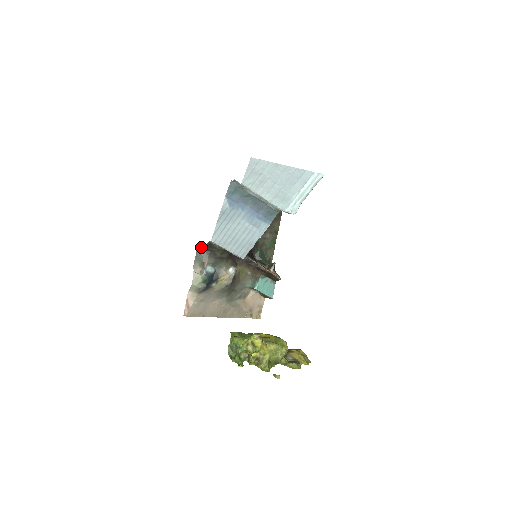
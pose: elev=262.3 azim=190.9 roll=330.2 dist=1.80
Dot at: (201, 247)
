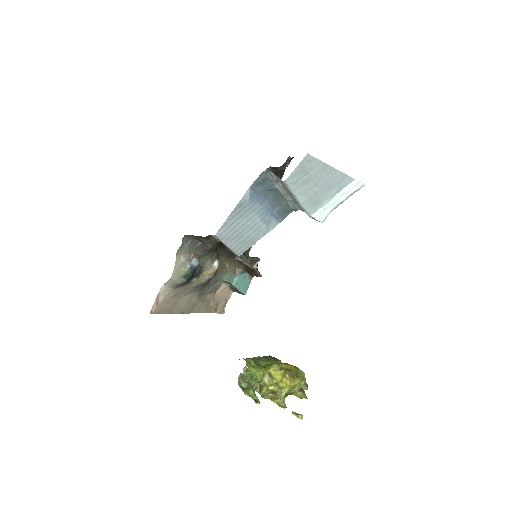
Dot at: (190, 235)
